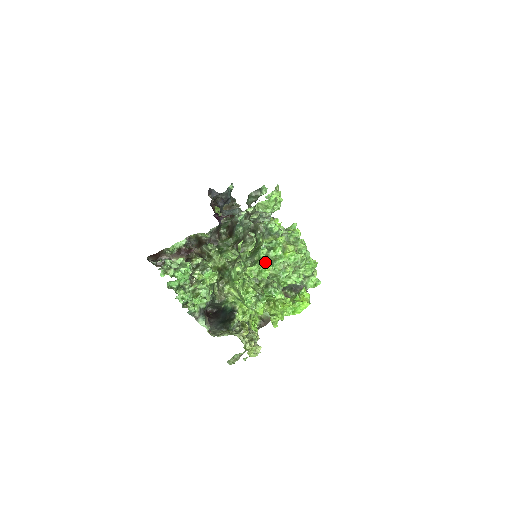
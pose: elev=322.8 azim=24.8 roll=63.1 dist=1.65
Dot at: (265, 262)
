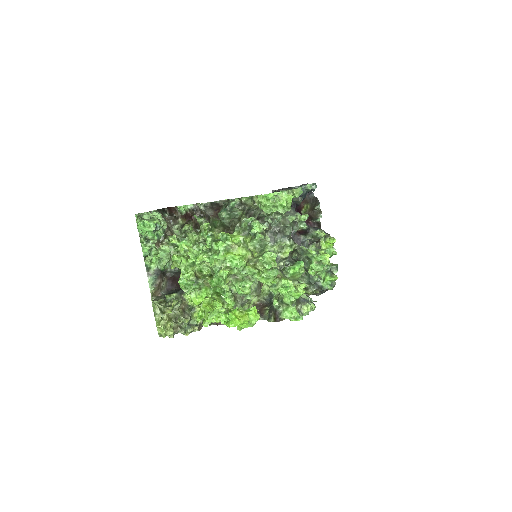
Dot at: (205, 251)
